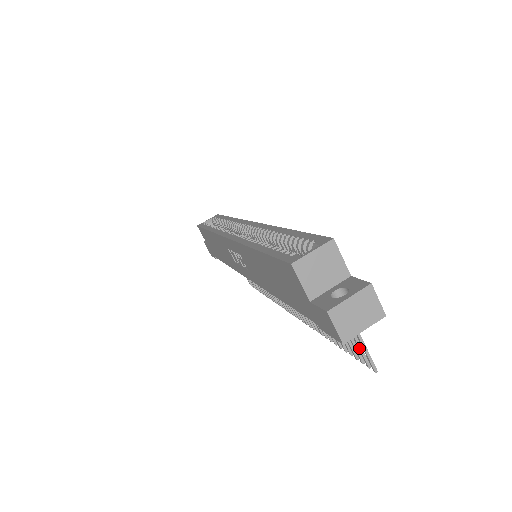
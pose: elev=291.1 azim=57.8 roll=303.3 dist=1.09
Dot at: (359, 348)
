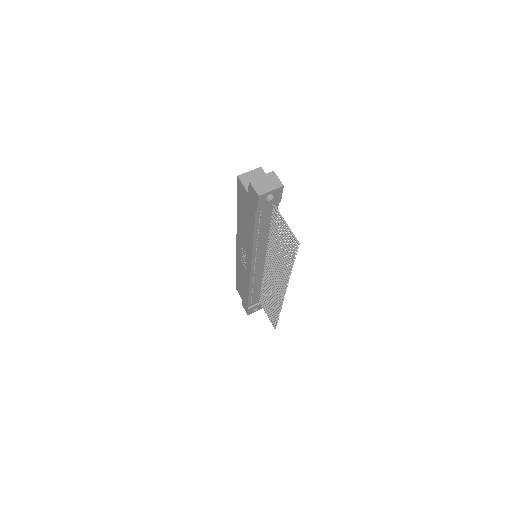
Dot at: (289, 235)
